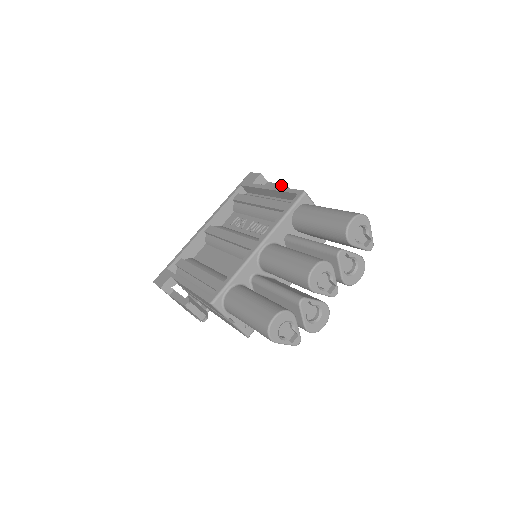
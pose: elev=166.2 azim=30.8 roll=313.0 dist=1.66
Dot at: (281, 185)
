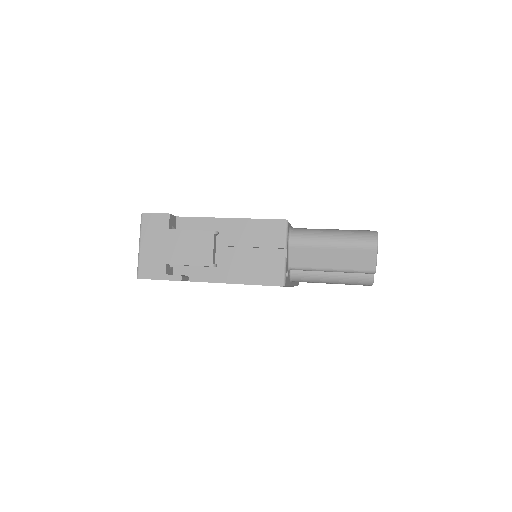
Dot at: occluded
